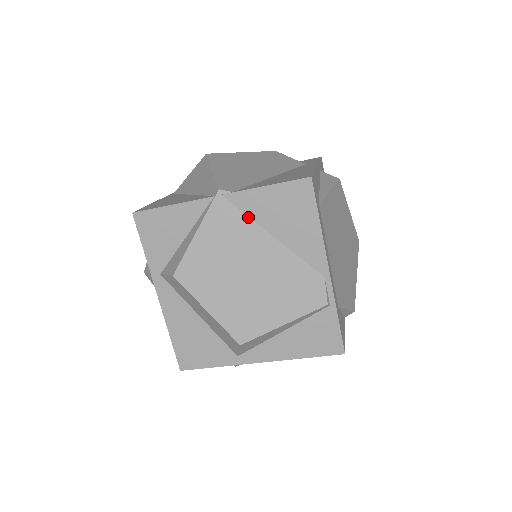
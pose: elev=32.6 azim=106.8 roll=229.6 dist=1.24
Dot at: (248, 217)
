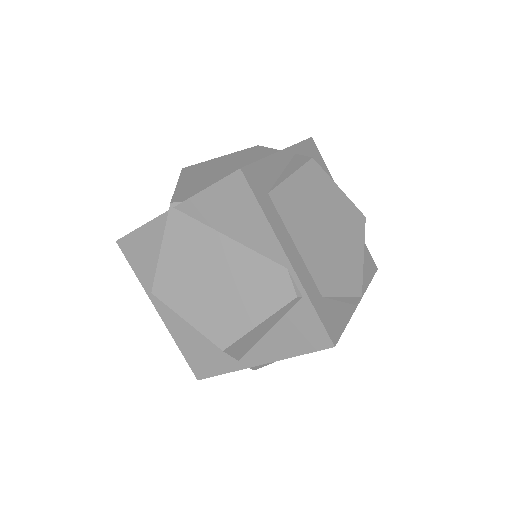
Dot at: (201, 223)
